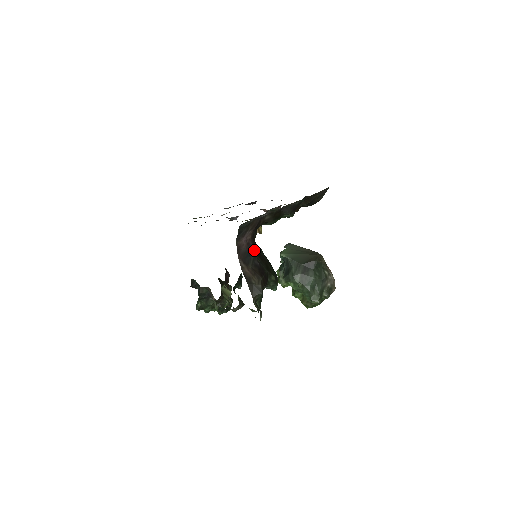
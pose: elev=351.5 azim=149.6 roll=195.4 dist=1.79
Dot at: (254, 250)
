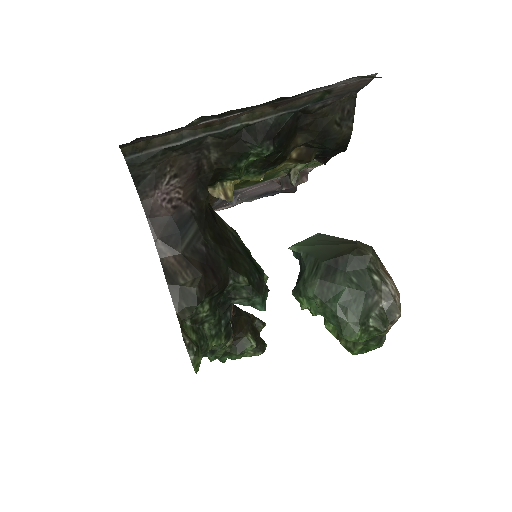
Dot at: (197, 223)
